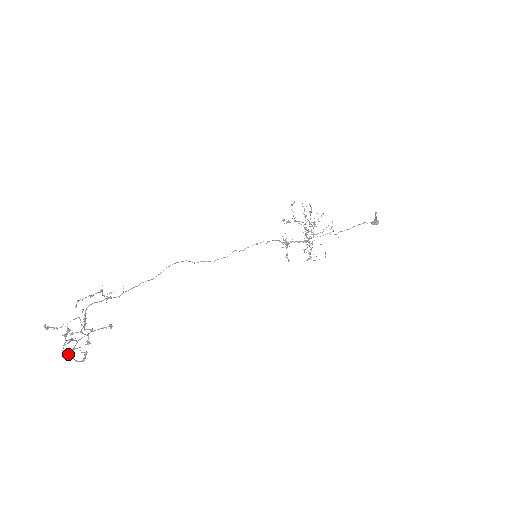
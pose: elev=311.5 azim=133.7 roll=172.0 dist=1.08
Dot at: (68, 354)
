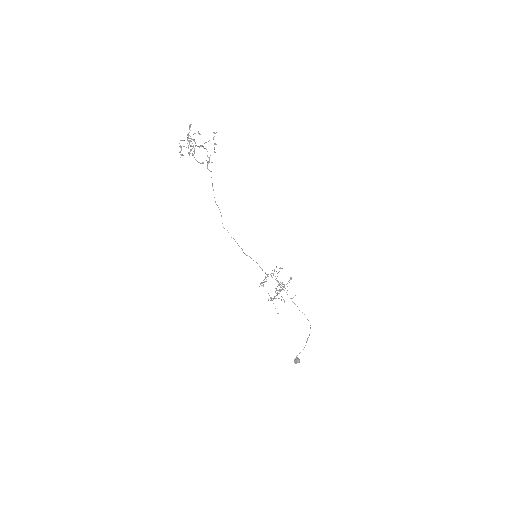
Dot at: (188, 137)
